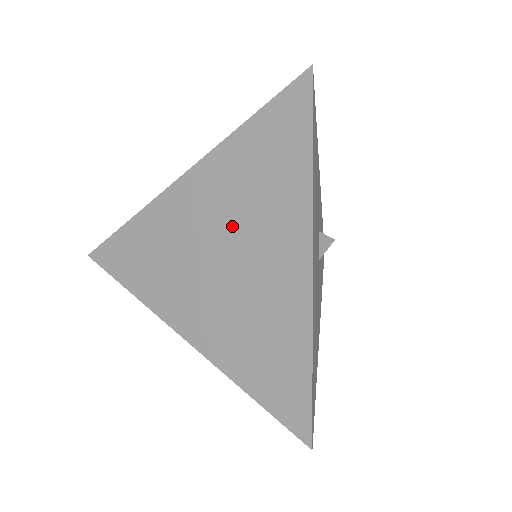
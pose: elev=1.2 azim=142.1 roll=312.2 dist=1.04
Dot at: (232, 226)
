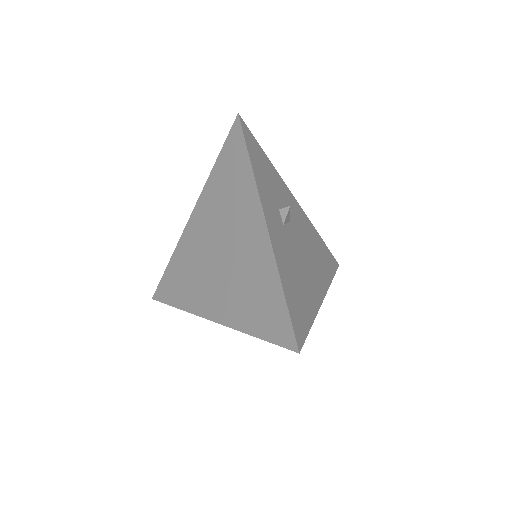
Dot at: occluded
